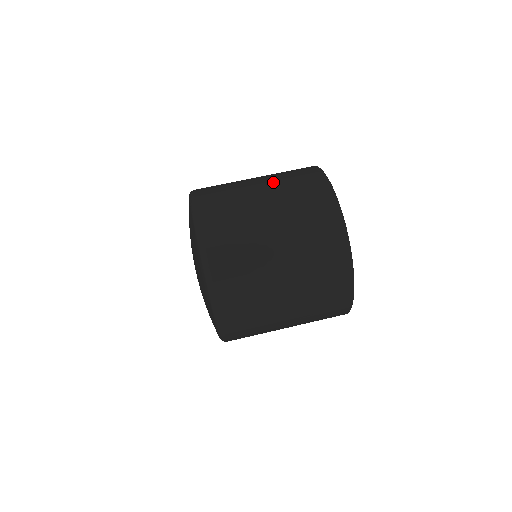
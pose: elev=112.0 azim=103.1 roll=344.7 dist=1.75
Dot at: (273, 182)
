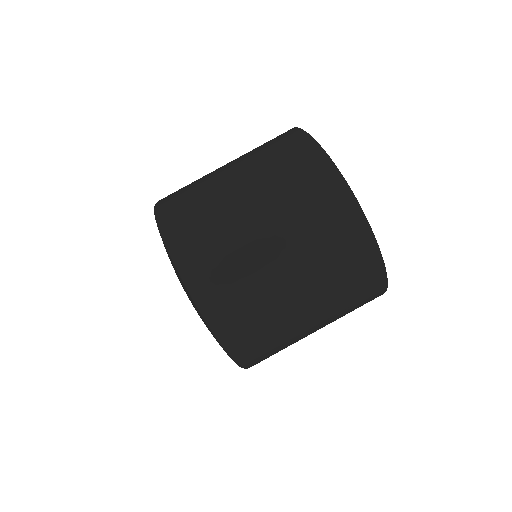
Dot at: (254, 172)
